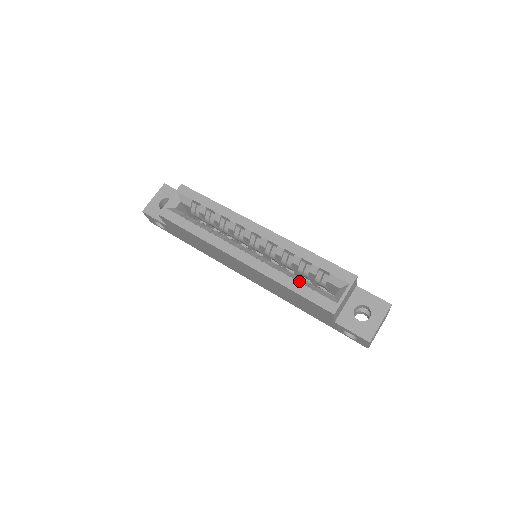
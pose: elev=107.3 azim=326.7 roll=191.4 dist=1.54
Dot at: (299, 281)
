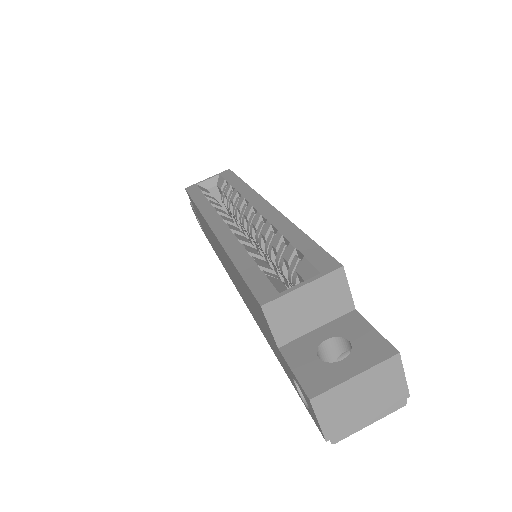
Dot at: (258, 262)
